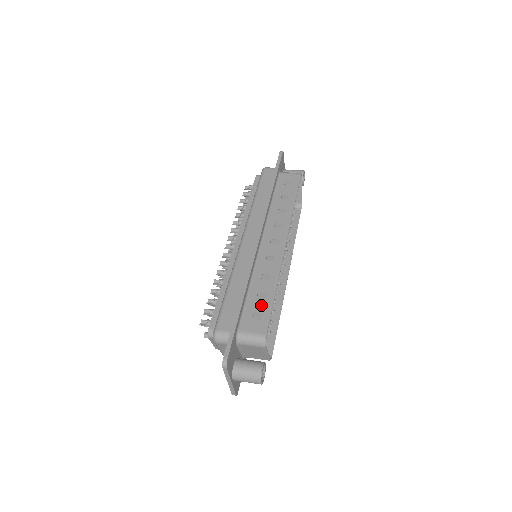
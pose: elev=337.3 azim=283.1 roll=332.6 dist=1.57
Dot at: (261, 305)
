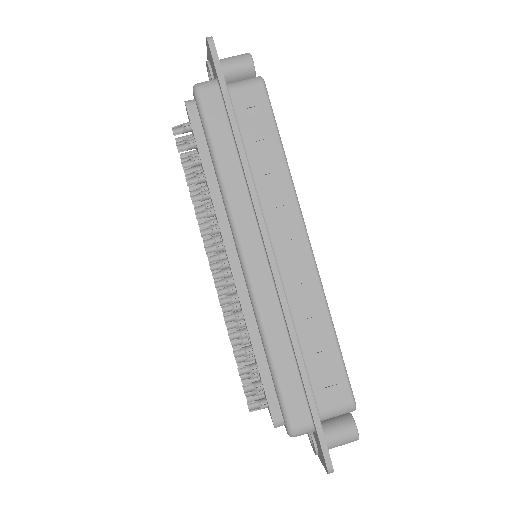
Dot at: (327, 362)
